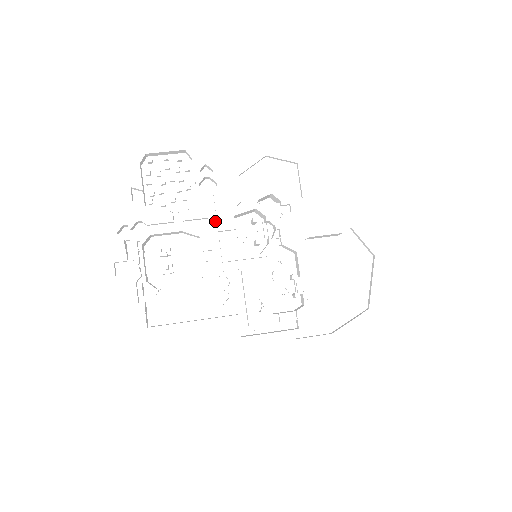
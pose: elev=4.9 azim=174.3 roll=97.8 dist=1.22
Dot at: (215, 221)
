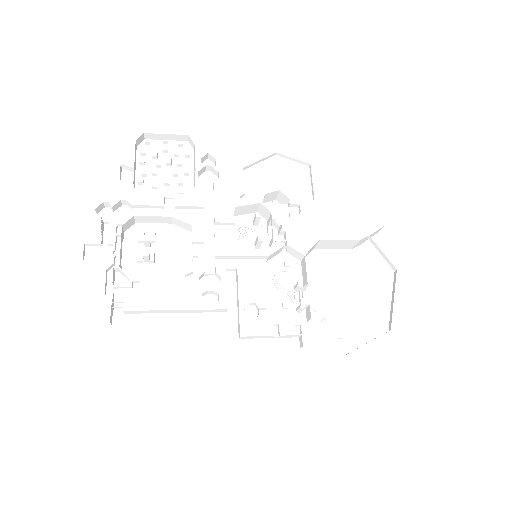
Dot at: (212, 213)
